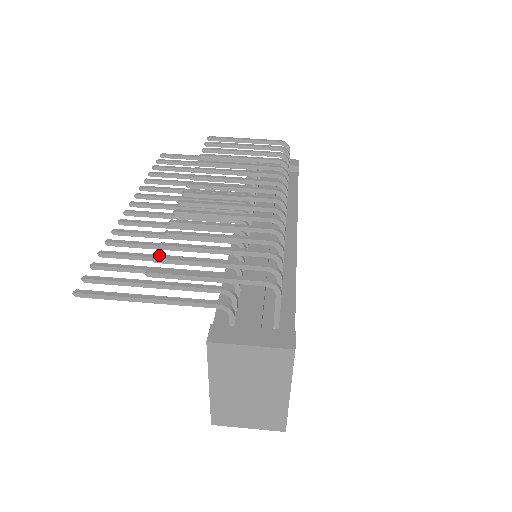
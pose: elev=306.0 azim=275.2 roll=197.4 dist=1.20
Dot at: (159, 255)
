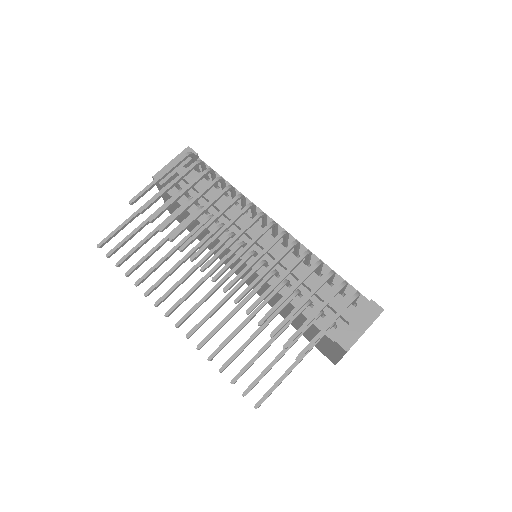
Dot at: (285, 343)
